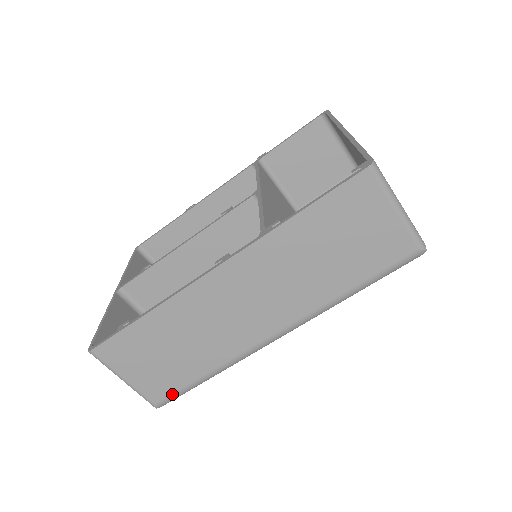
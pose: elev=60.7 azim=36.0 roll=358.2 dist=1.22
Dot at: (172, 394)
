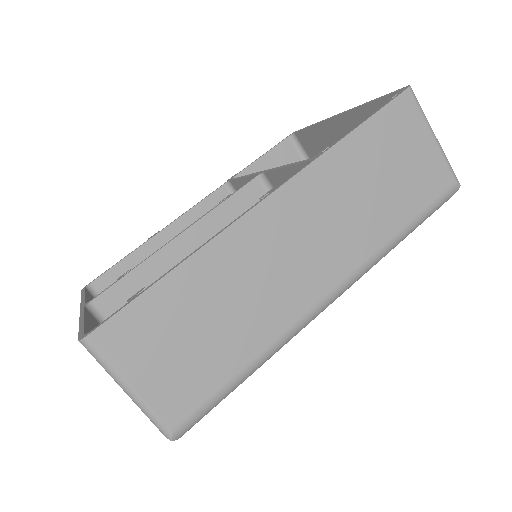
Dot at: (199, 407)
